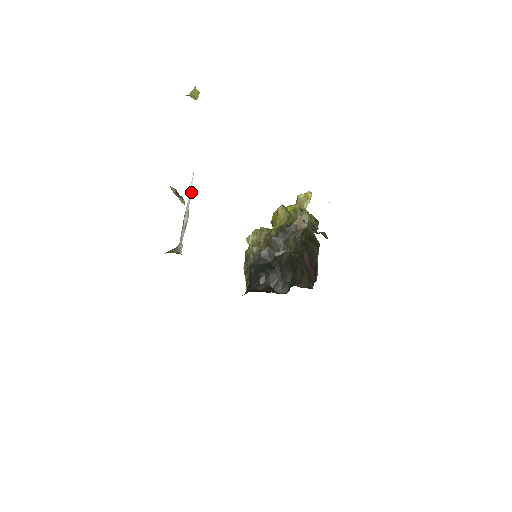
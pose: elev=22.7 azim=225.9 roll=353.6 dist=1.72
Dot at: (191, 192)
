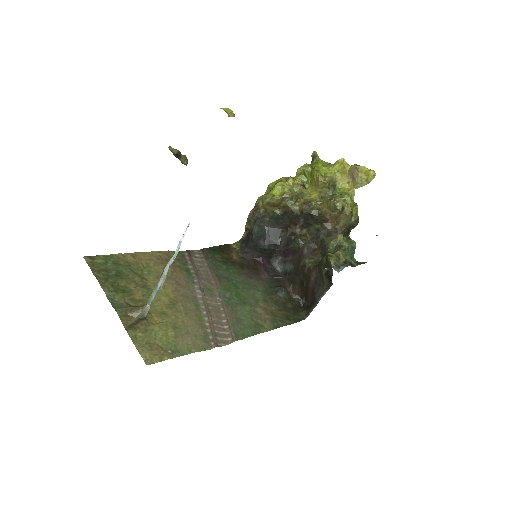
Dot at: (177, 251)
